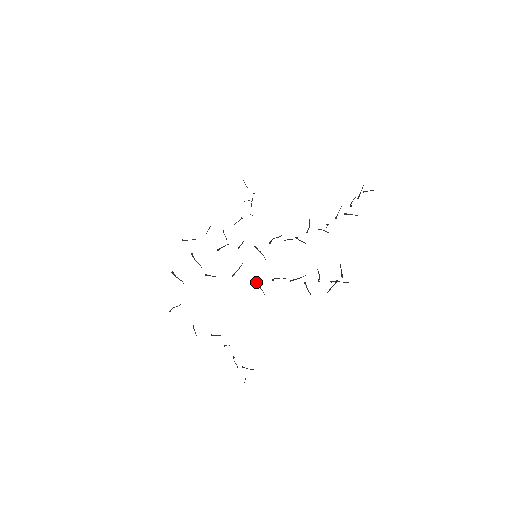
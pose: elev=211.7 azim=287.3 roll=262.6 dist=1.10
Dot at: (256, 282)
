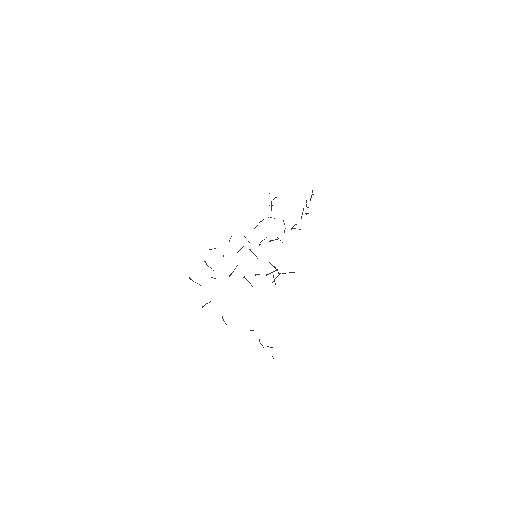
Dot at: (246, 279)
